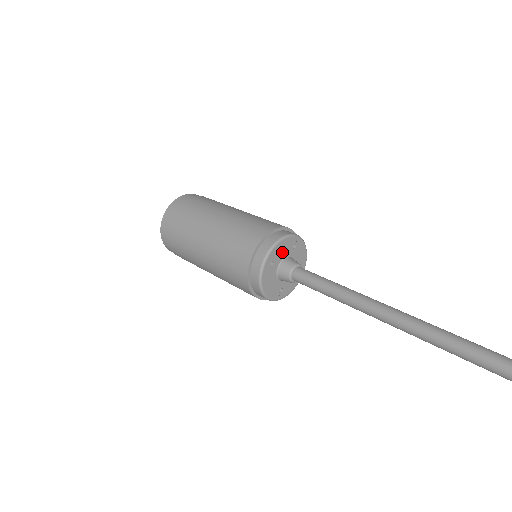
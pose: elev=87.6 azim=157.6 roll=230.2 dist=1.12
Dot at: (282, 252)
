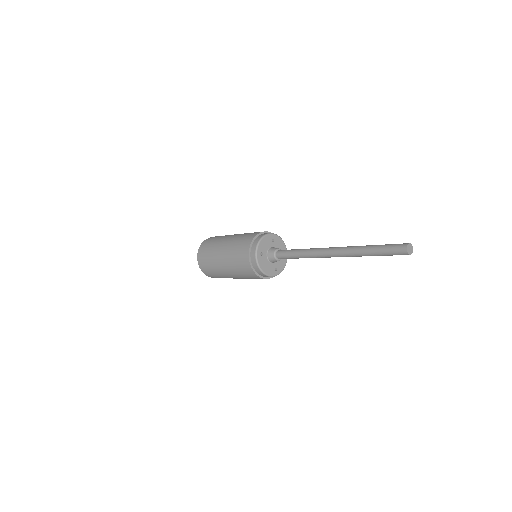
Dot at: (266, 245)
